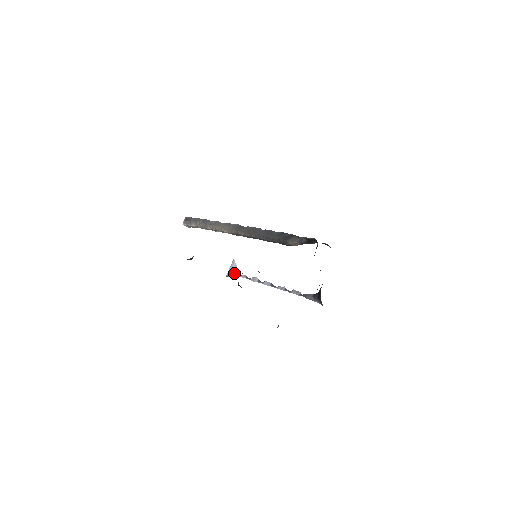
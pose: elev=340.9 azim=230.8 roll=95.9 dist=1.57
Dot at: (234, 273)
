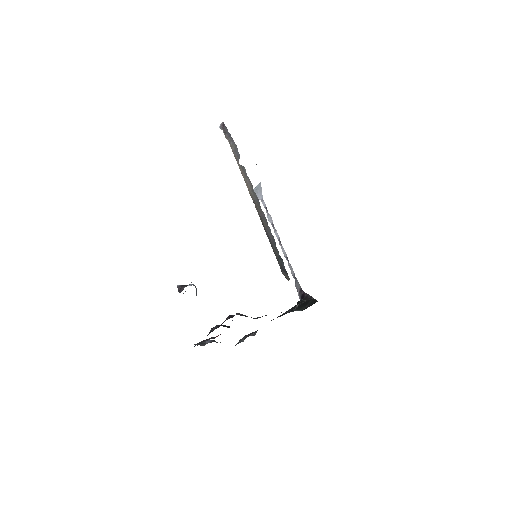
Dot at: (257, 195)
